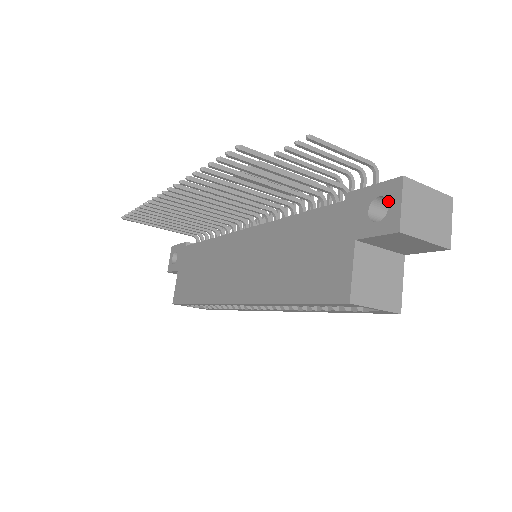
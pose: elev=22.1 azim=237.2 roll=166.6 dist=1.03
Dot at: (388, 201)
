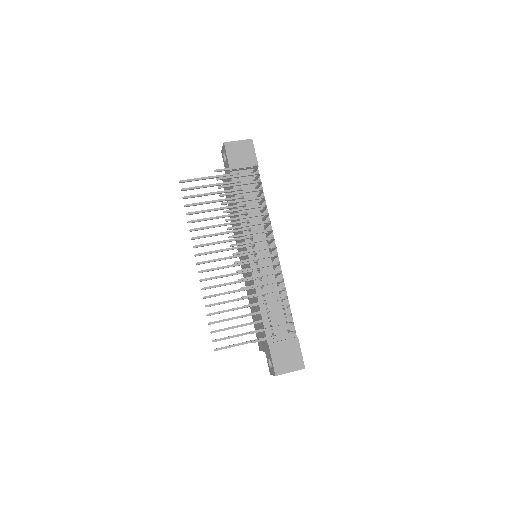
Dot at: (272, 369)
